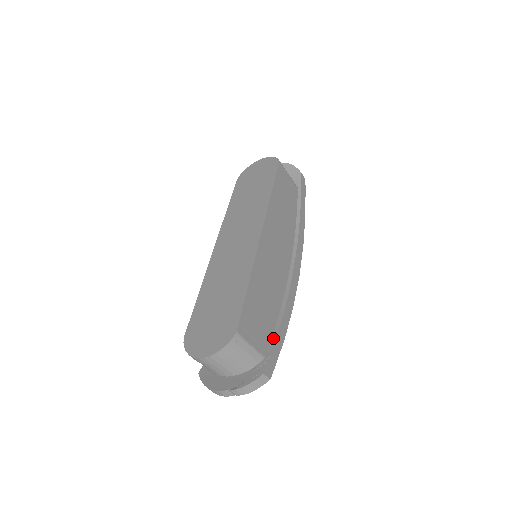
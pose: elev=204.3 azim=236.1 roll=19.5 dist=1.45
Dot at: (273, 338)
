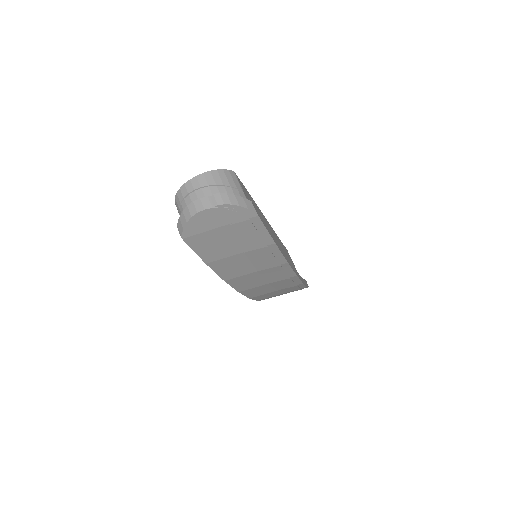
Dot at: occluded
